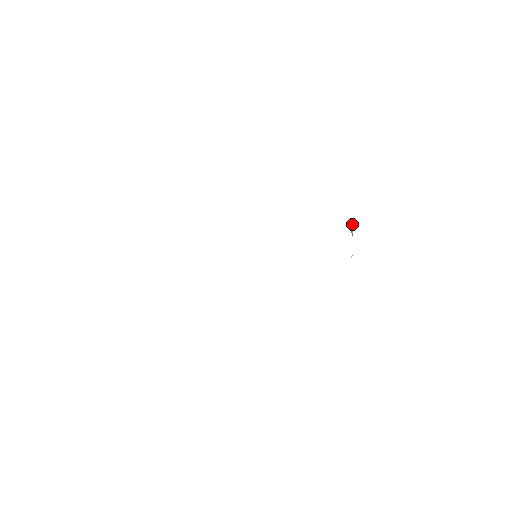
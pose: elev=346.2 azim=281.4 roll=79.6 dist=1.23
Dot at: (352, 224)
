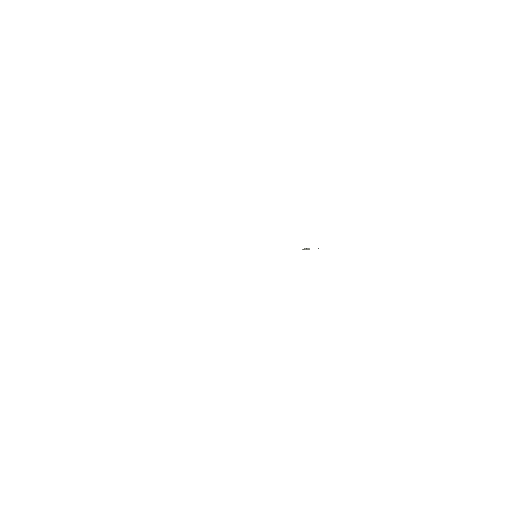
Dot at: (305, 248)
